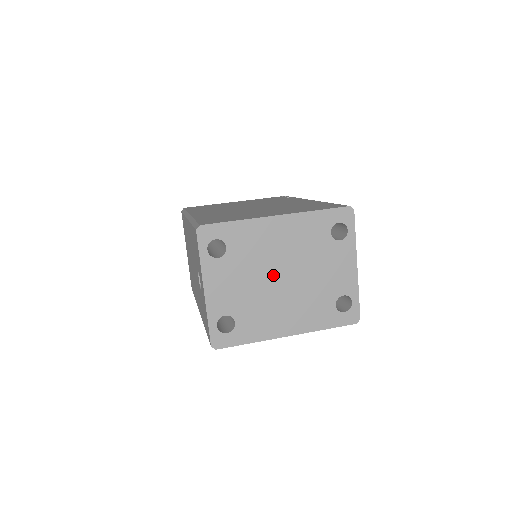
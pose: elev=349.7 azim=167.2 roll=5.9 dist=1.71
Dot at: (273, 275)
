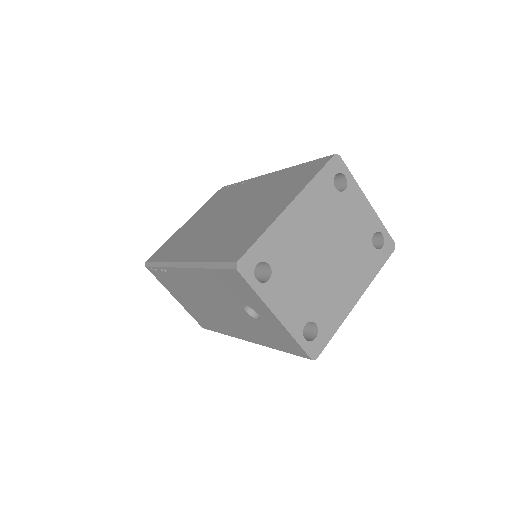
Dot at: (318, 259)
